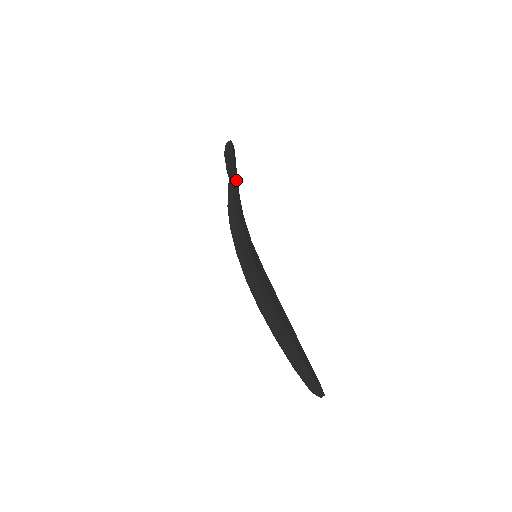
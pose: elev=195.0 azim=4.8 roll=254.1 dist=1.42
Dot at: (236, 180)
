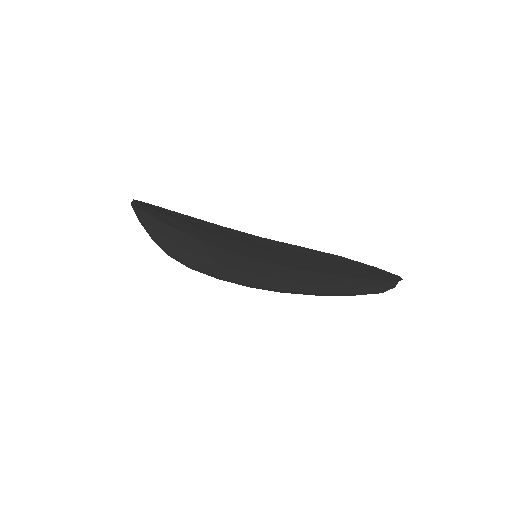
Dot at: occluded
